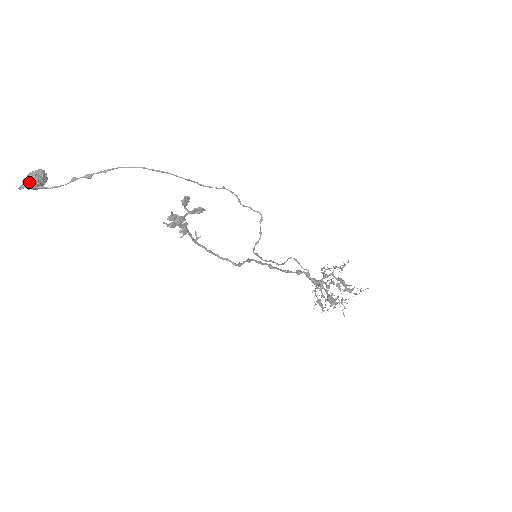
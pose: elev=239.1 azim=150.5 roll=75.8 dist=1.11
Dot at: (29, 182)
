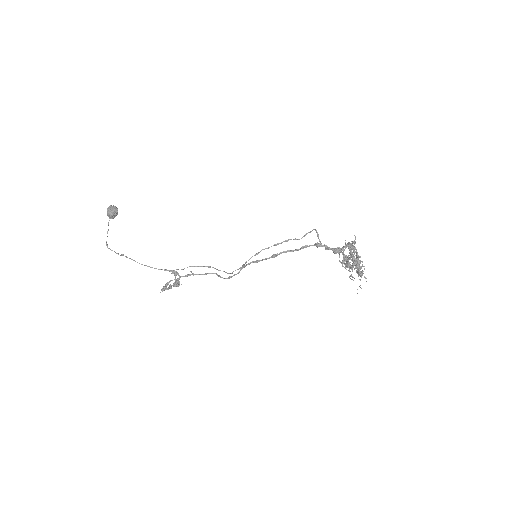
Dot at: occluded
